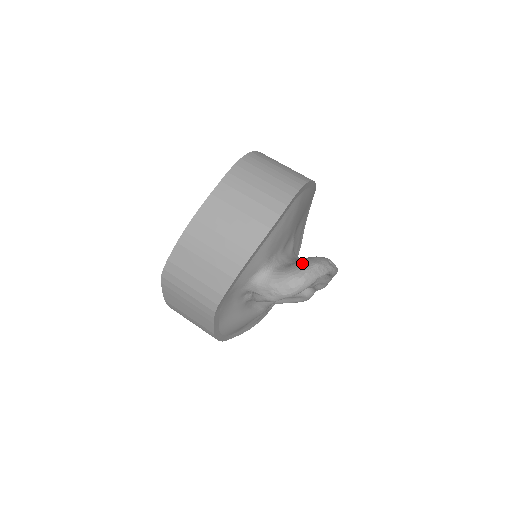
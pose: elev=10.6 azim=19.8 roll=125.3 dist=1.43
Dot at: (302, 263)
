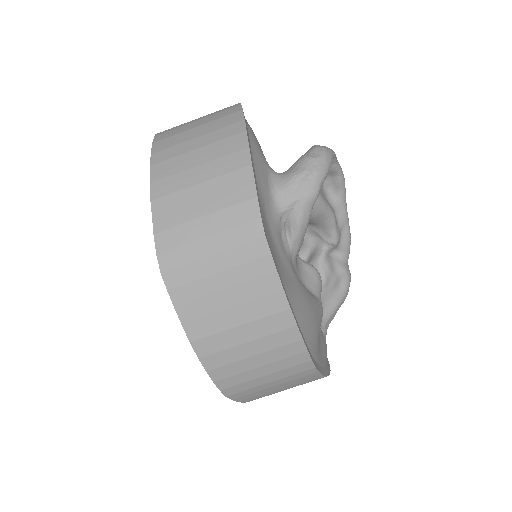
Dot at: occluded
